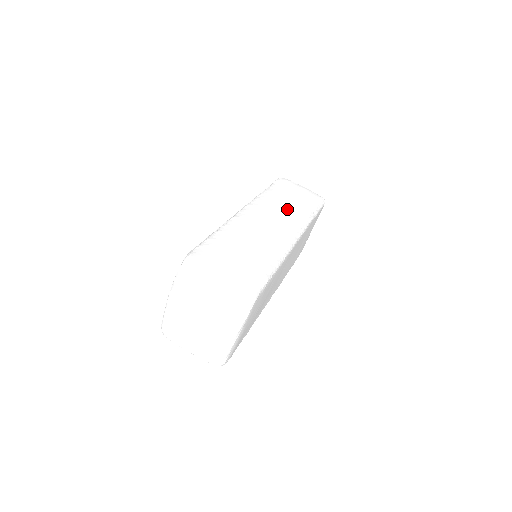
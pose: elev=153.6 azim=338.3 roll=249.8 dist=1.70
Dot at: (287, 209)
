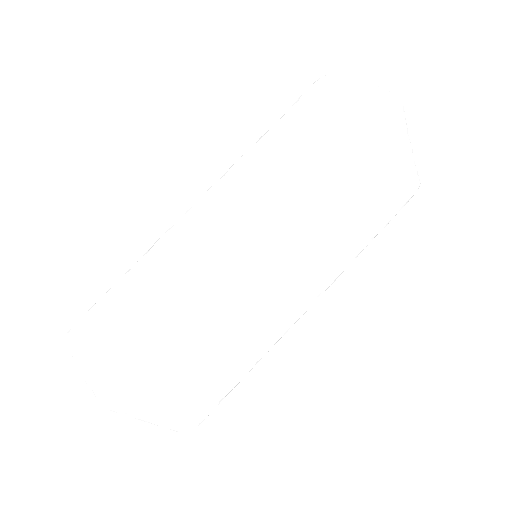
Dot at: (275, 173)
